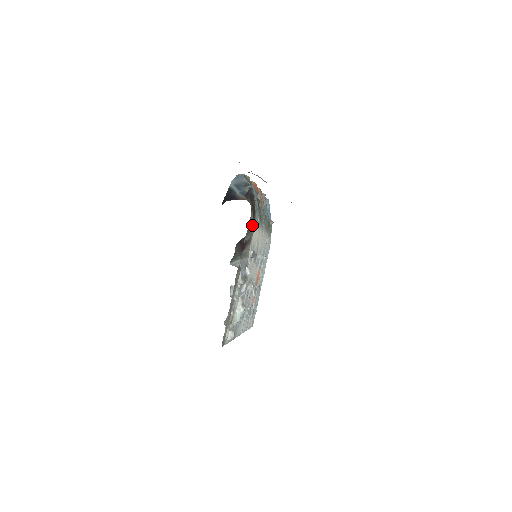
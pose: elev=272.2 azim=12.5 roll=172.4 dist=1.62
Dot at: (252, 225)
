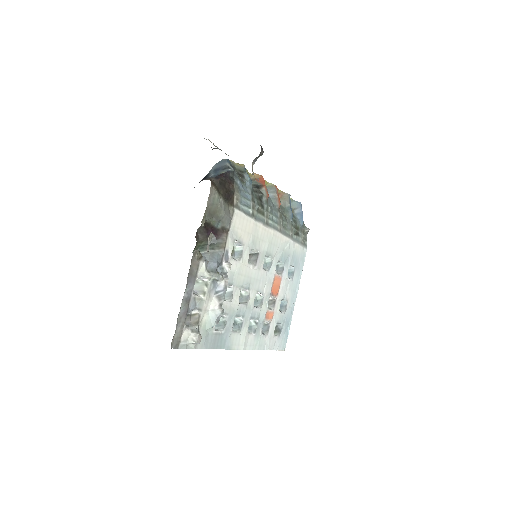
Dot at: (221, 209)
